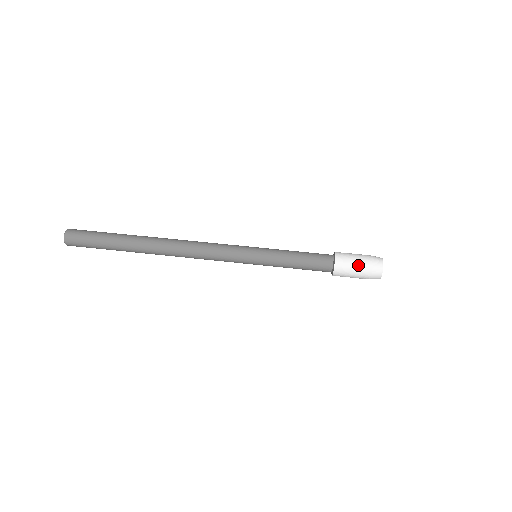
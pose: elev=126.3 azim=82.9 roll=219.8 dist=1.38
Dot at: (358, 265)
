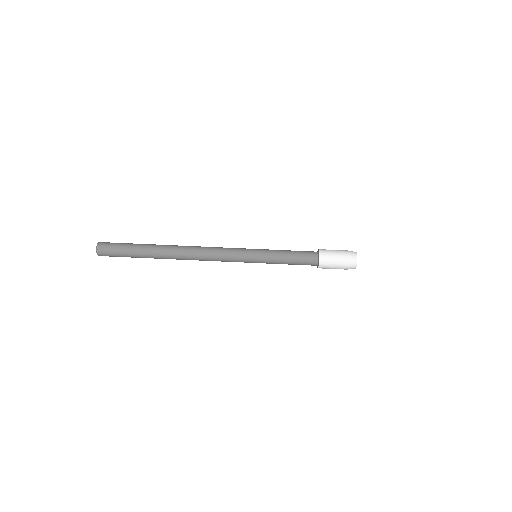
Dot at: (337, 267)
